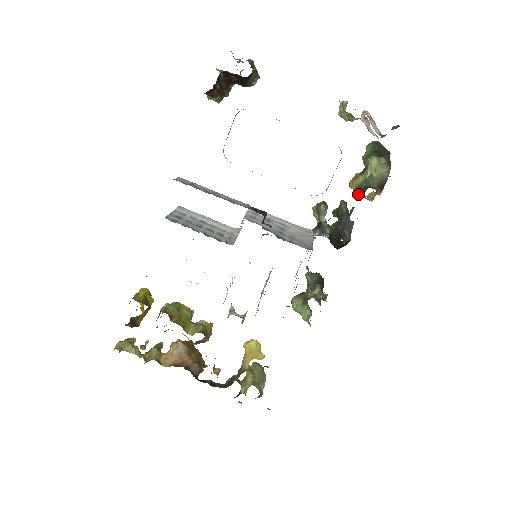
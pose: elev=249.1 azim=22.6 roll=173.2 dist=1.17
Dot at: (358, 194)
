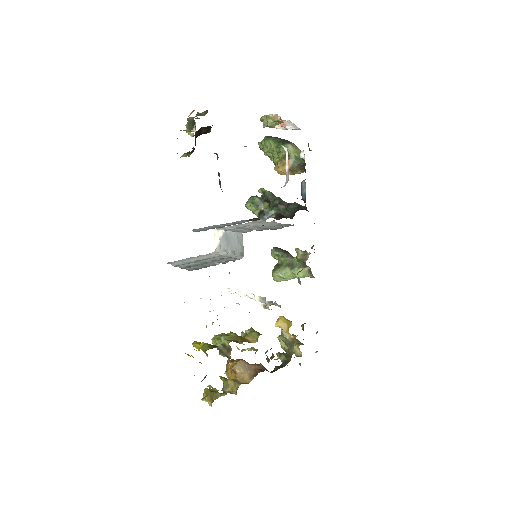
Dot at: (292, 173)
